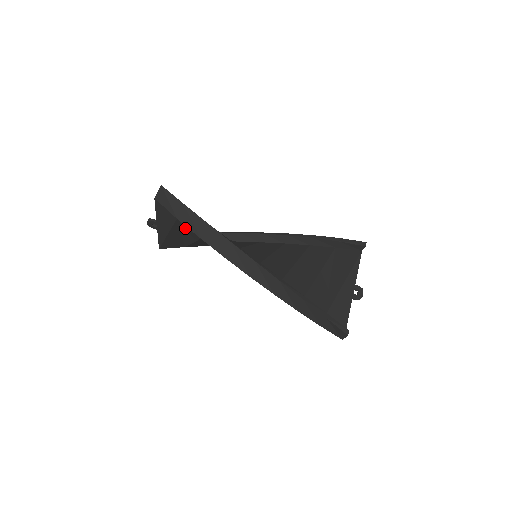
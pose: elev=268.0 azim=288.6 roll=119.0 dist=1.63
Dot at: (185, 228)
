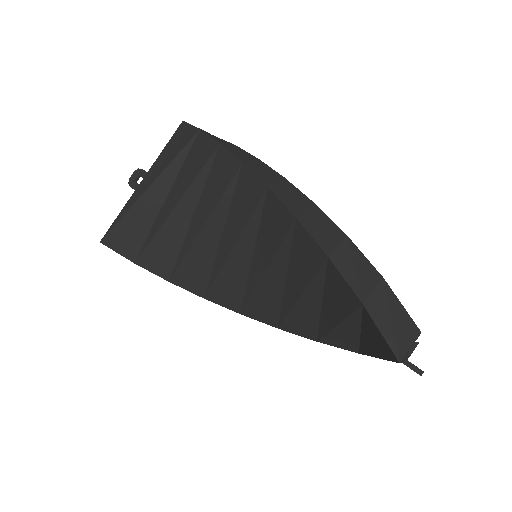
Dot at: (199, 147)
